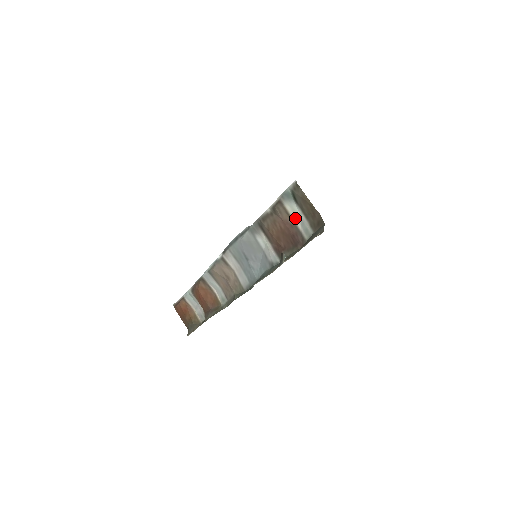
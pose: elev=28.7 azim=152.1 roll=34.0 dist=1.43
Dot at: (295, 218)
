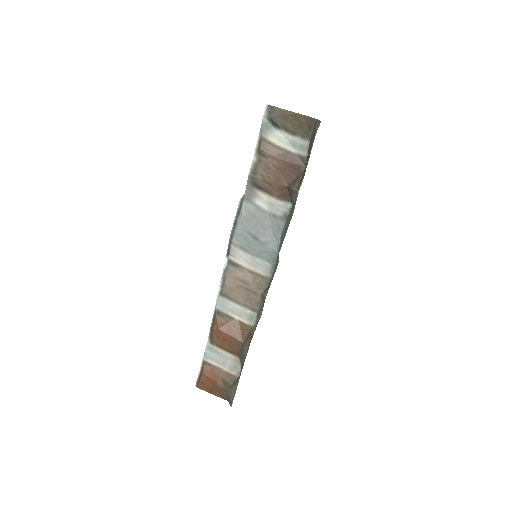
Dot at: (284, 145)
